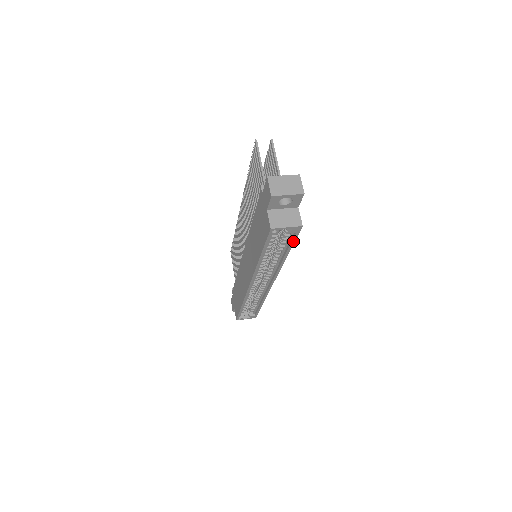
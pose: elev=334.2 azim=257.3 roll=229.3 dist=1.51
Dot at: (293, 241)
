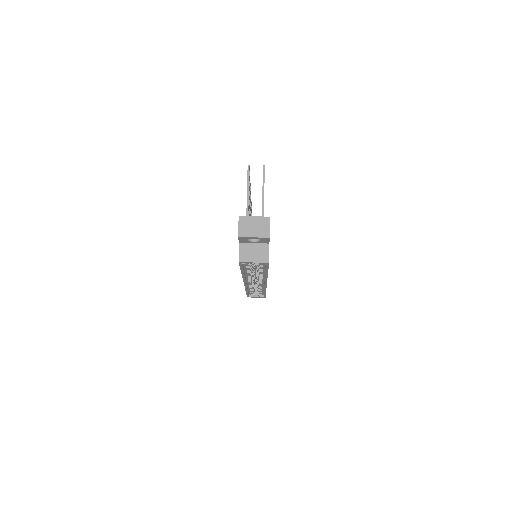
Dot at: (267, 268)
